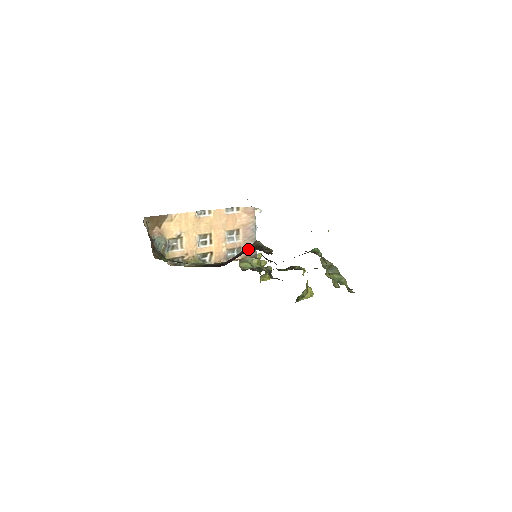
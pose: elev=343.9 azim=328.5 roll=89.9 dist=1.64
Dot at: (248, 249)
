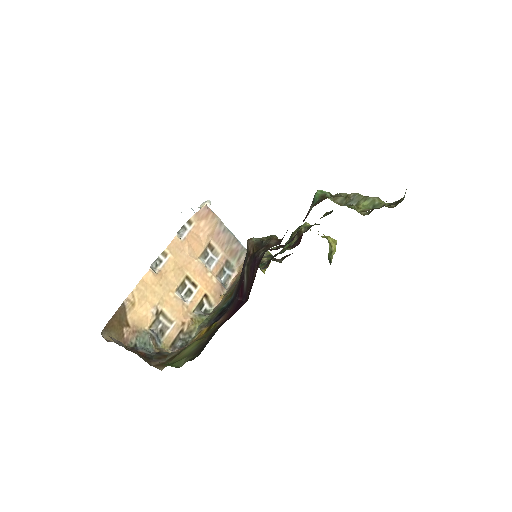
Dot at: (251, 259)
